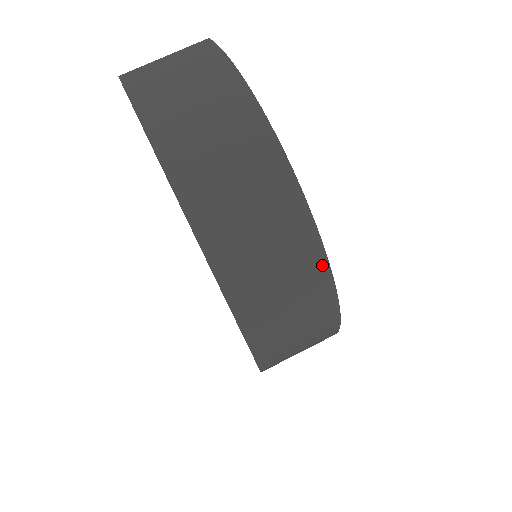
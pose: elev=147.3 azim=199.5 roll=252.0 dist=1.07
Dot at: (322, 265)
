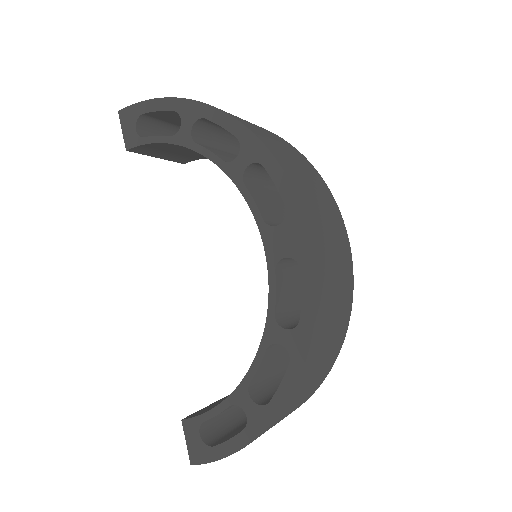
Dot at: (339, 214)
